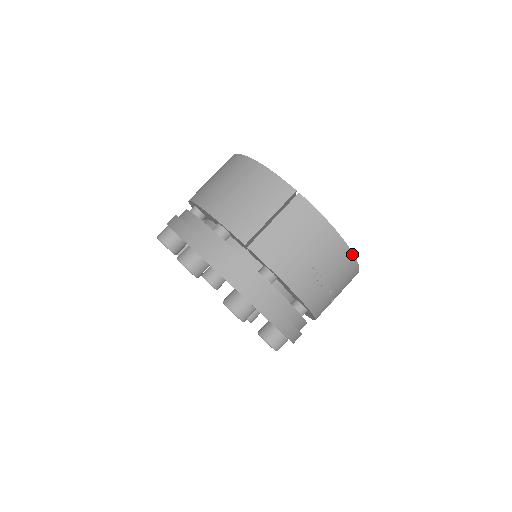
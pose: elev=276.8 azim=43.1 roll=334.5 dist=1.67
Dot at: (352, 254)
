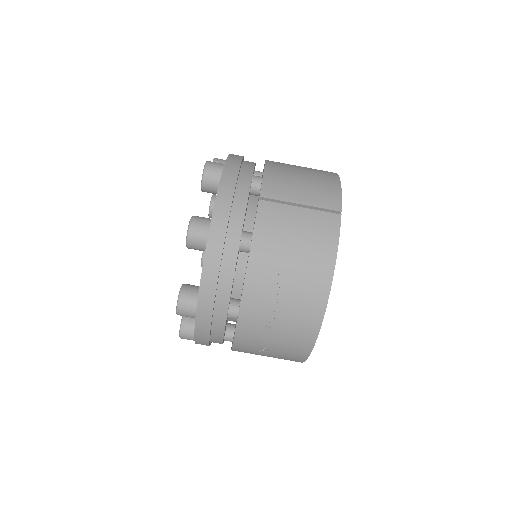
Dot at: (323, 314)
